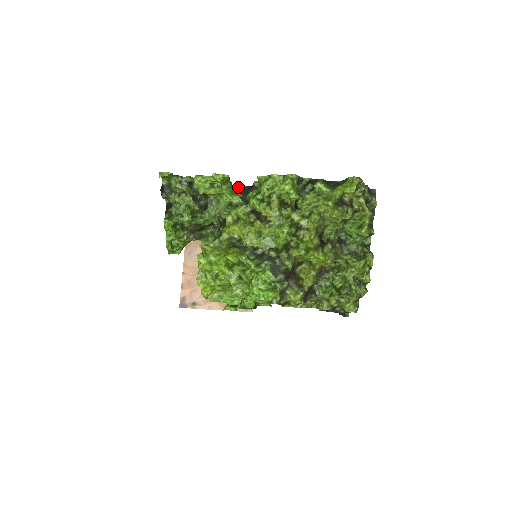
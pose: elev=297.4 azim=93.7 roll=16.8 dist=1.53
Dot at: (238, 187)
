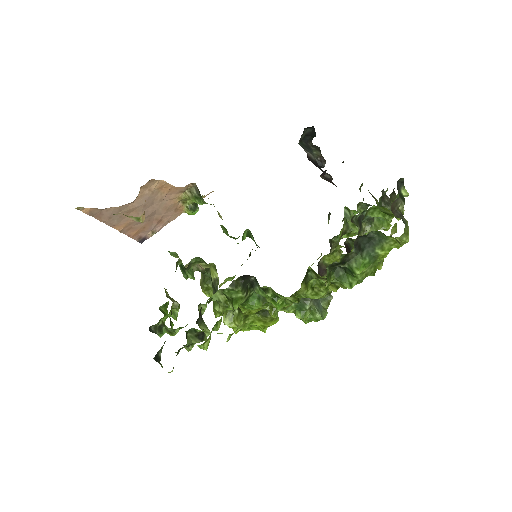
Dot at: (234, 291)
